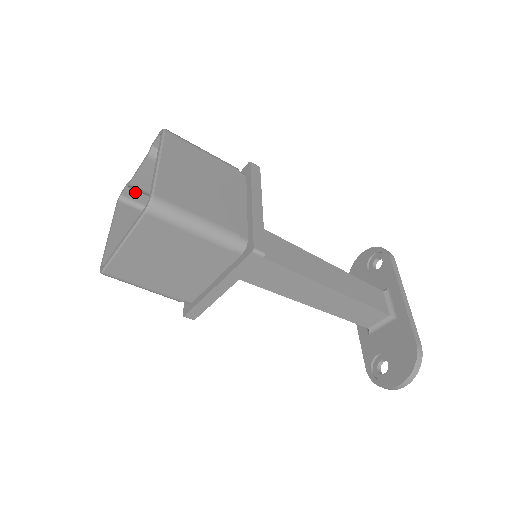
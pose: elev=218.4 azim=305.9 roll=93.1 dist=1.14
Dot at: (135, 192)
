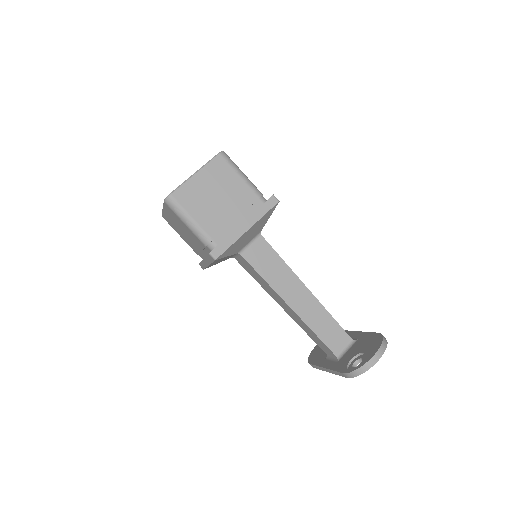
Dot at: occluded
